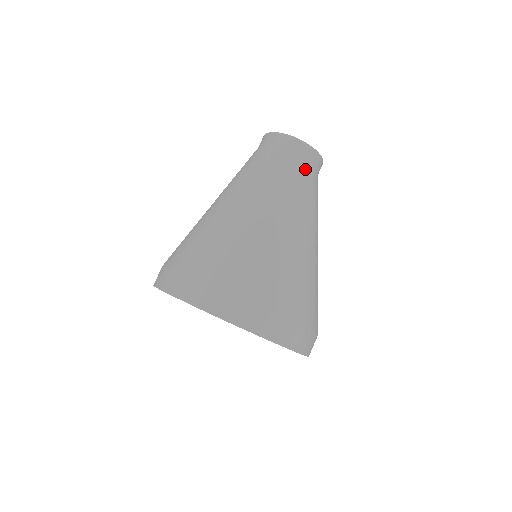
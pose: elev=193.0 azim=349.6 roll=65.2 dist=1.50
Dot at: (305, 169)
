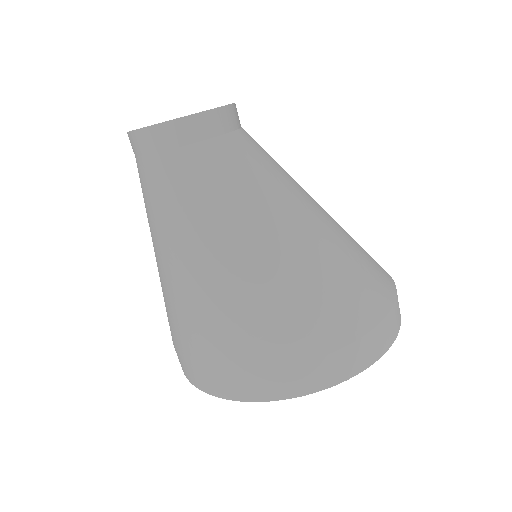
Dot at: (206, 156)
